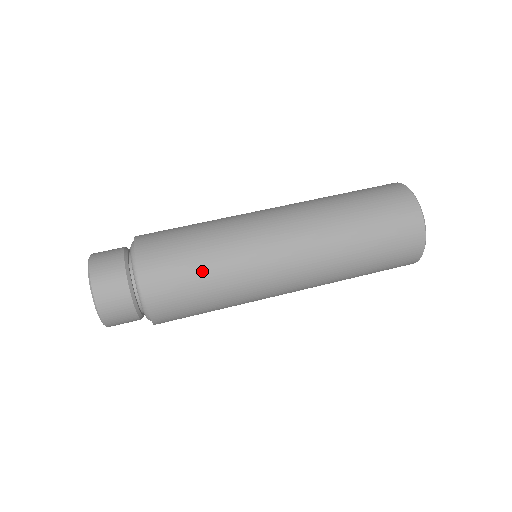
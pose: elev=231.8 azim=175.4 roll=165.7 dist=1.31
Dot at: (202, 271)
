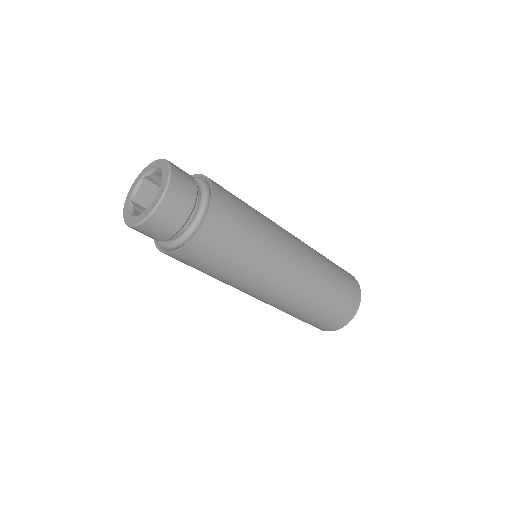
Dot at: (233, 261)
